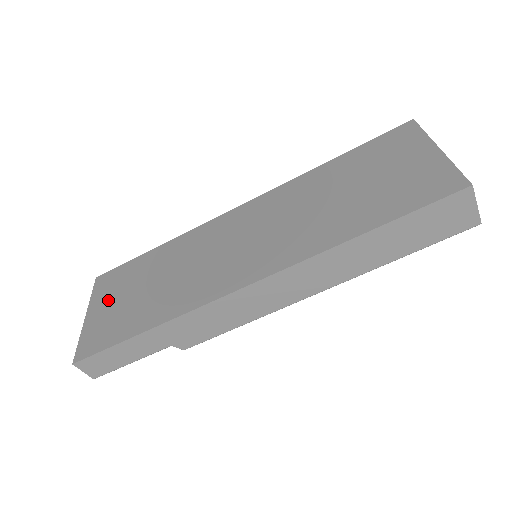
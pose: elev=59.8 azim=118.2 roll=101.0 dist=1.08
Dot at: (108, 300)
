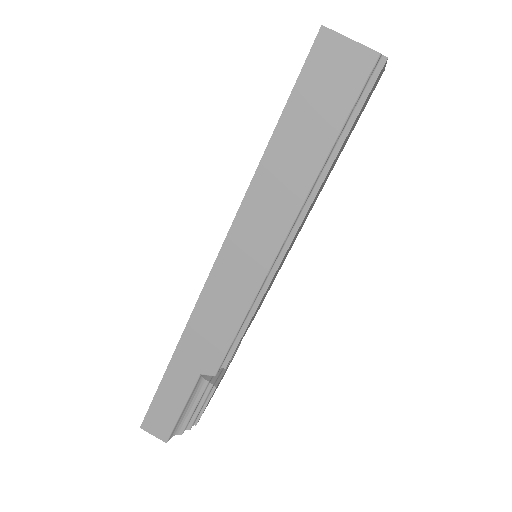
Dot at: occluded
